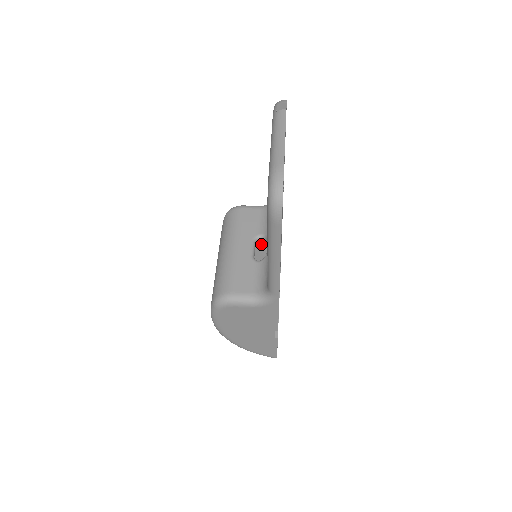
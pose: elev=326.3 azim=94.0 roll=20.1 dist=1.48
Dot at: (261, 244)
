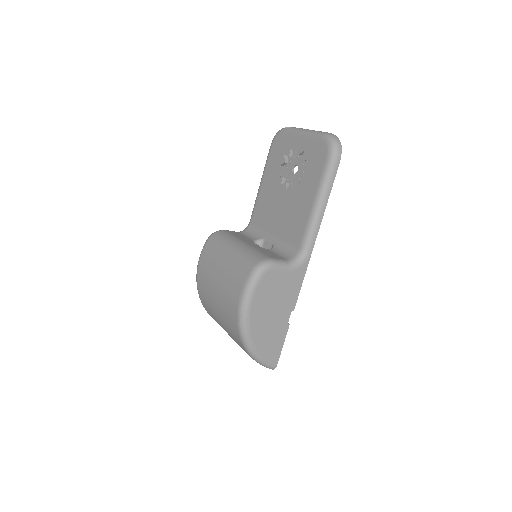
Dot at: occluded
